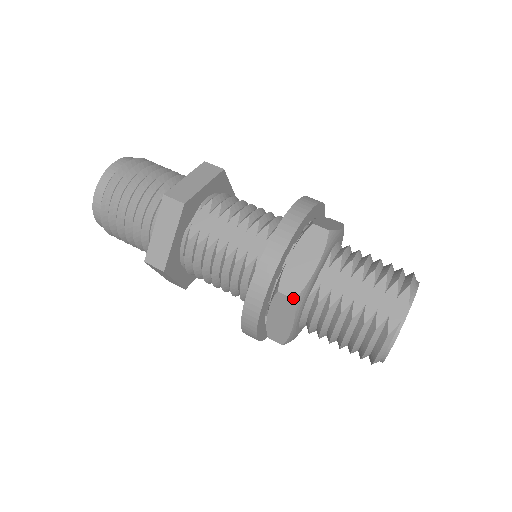
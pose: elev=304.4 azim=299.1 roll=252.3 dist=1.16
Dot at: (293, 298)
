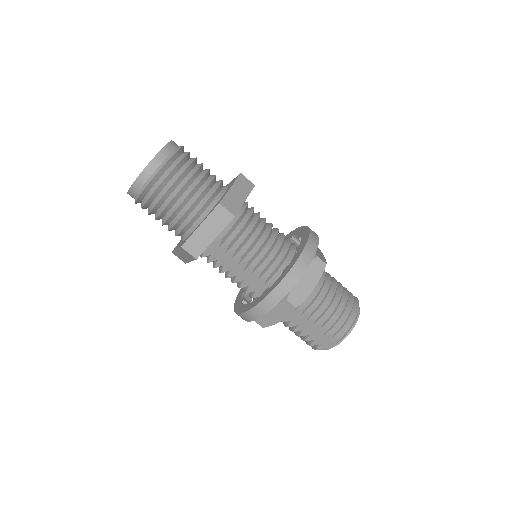
Dot at: (262, 327)
